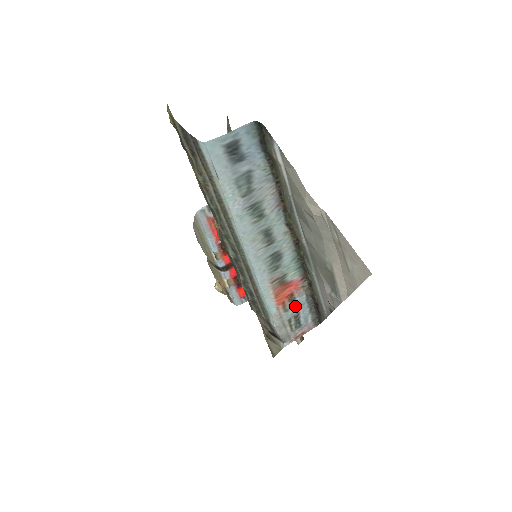
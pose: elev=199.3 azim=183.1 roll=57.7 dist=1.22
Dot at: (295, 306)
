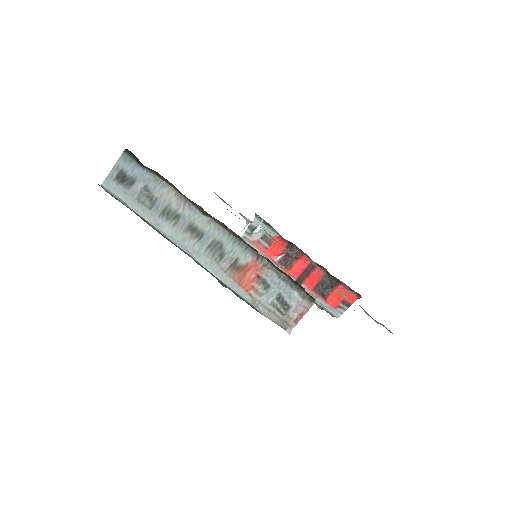
Dot at: (269, 288)
